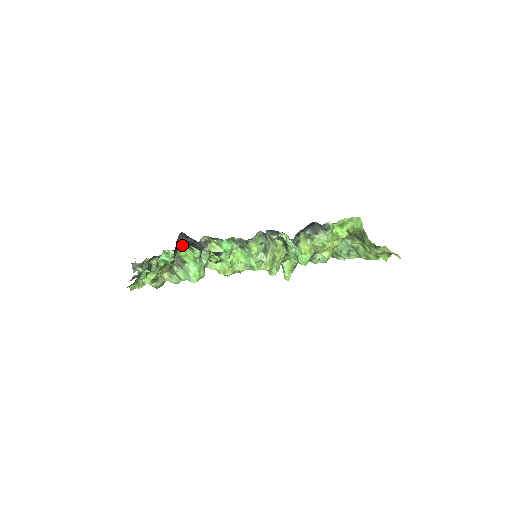
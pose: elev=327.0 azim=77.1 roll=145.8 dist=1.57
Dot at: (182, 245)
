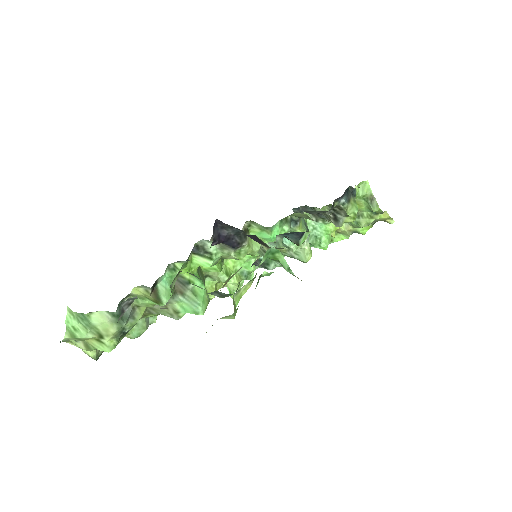
Dot at: (211, 244)
